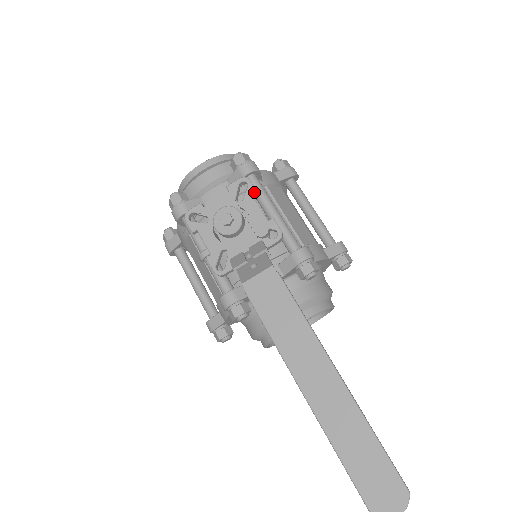
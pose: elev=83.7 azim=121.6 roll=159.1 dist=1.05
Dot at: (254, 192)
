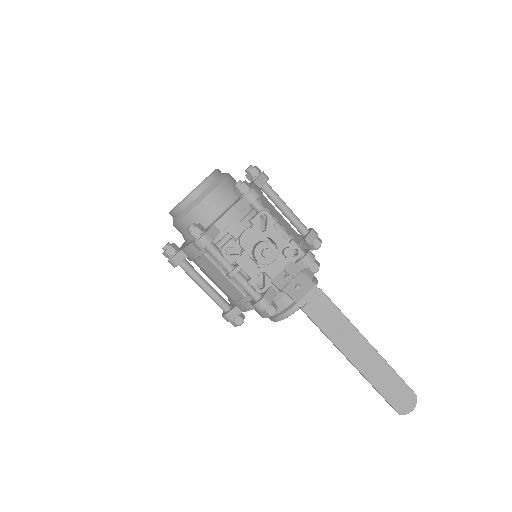
Dot at: (274, 222)
